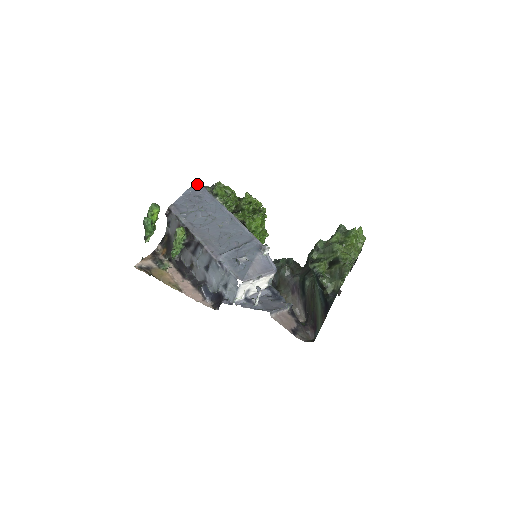
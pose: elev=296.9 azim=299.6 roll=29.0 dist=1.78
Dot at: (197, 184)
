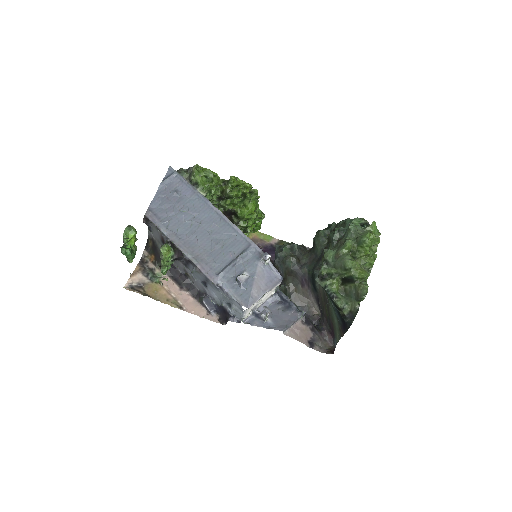
Dot at: (170, 171)
